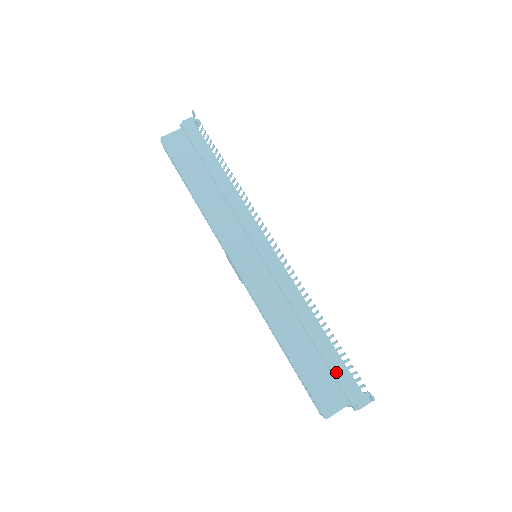
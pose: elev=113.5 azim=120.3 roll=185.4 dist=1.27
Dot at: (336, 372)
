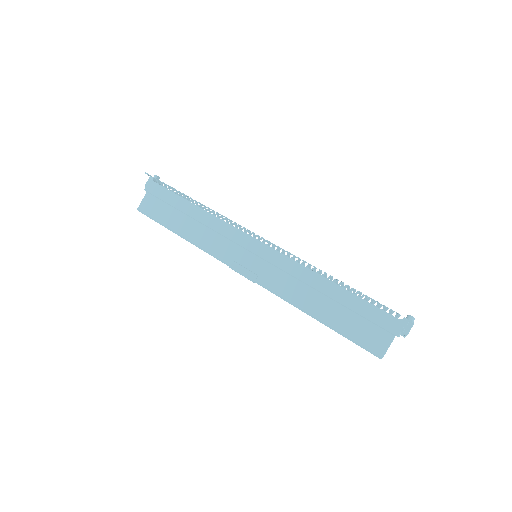
Dot at: (368, 315)
